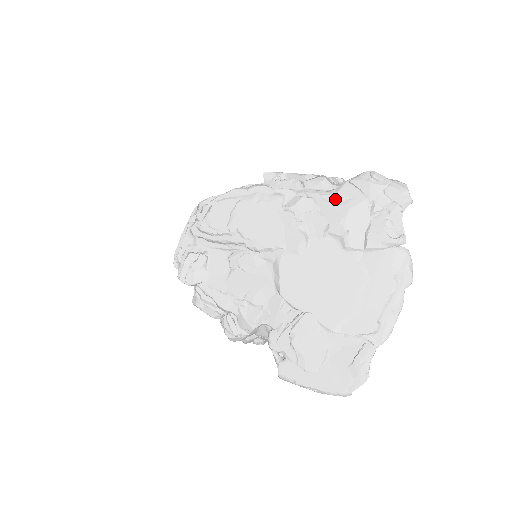
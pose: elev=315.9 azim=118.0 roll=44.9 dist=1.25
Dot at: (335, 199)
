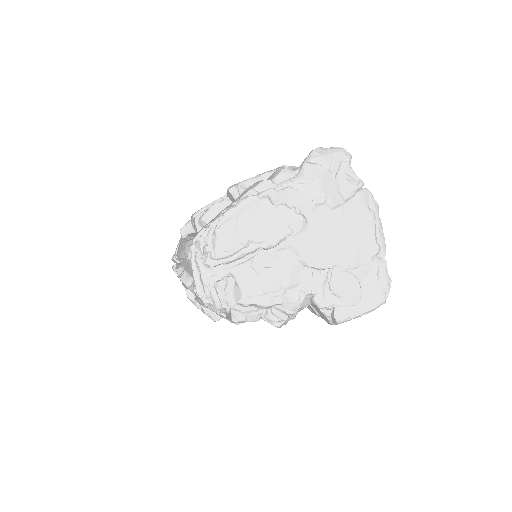
Dot at: (306, 179)
